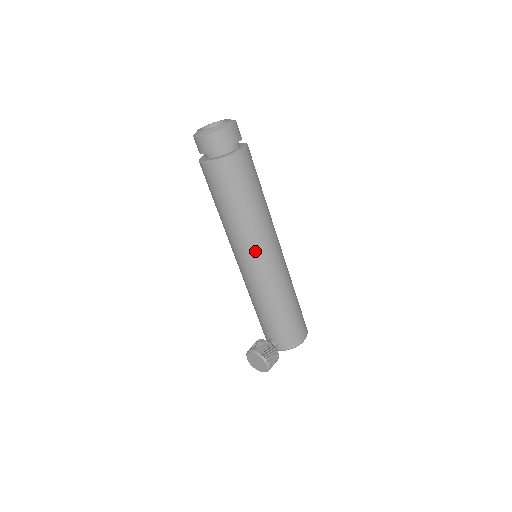
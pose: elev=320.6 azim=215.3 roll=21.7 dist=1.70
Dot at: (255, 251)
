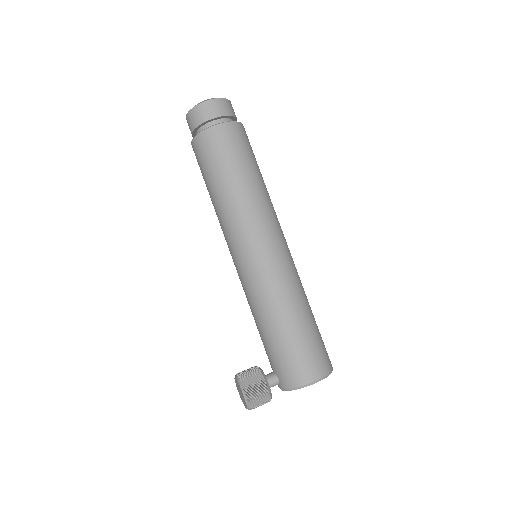
Dot at: (238, 241)
